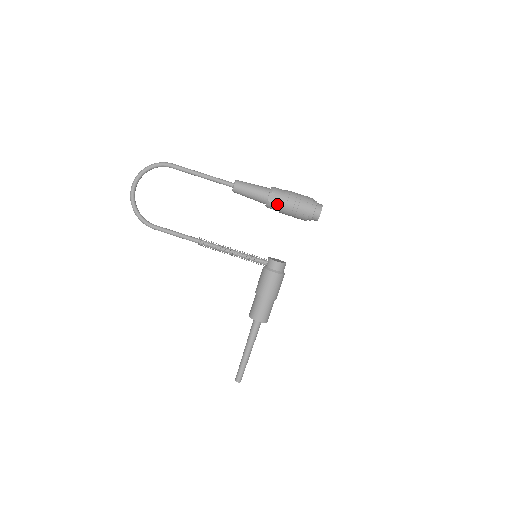
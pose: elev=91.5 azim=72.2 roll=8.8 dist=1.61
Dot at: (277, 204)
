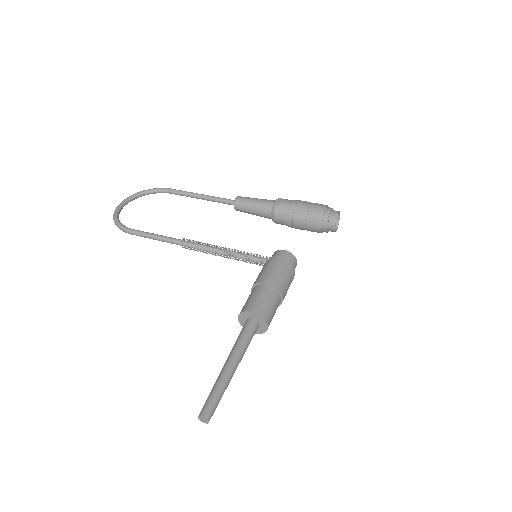
Dot at: (285, 206)
